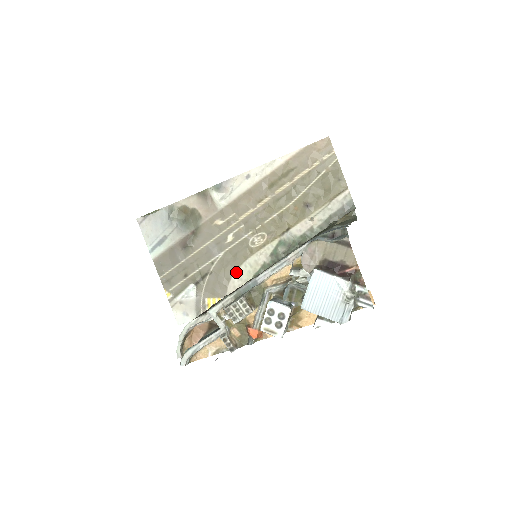
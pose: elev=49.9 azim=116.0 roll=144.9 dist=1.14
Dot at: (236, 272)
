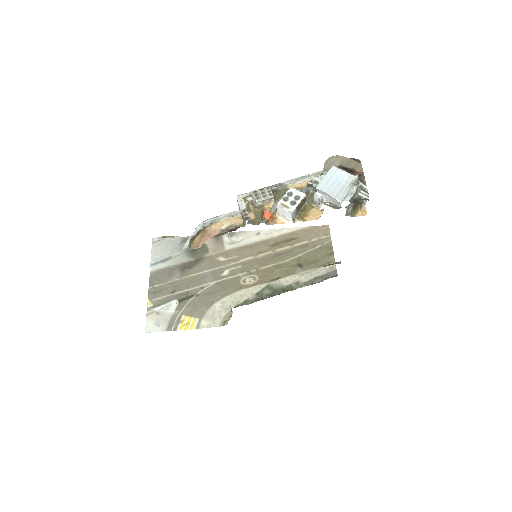
Dot at: (220, 300)
